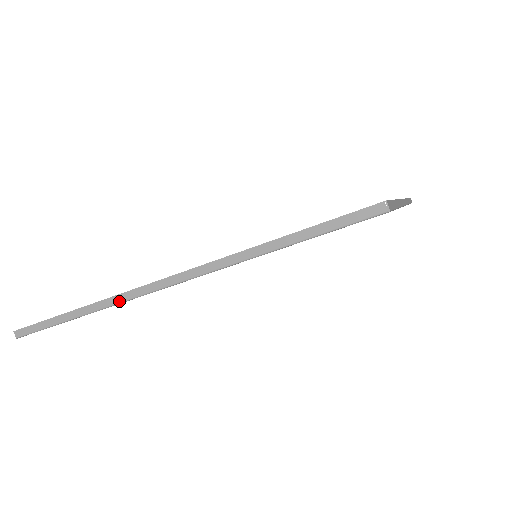
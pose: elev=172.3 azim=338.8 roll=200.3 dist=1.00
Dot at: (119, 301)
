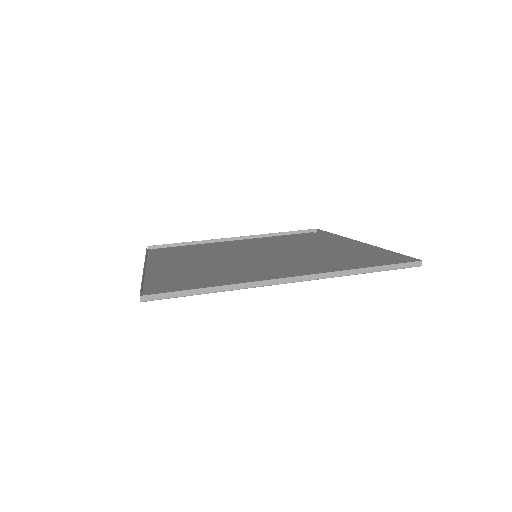
Dot at: (252, 286)
